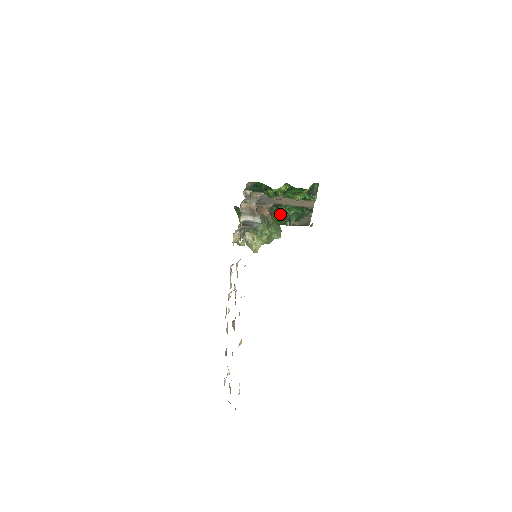
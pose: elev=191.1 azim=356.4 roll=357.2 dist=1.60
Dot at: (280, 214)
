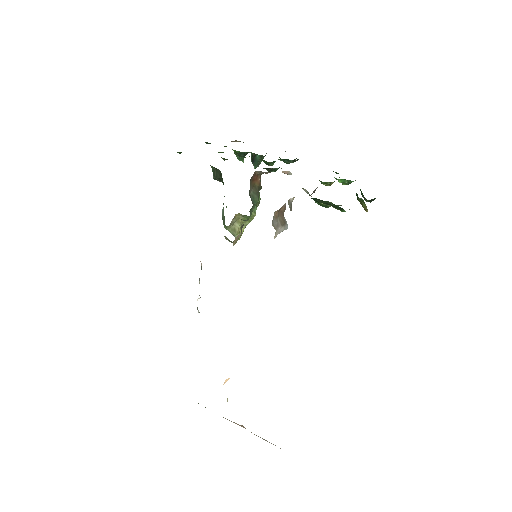
Dot at: occluded
